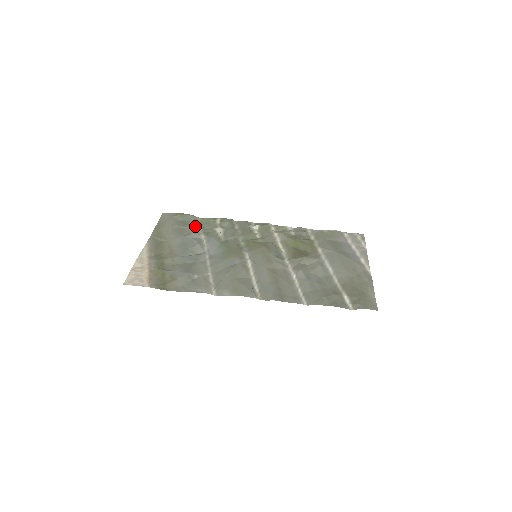
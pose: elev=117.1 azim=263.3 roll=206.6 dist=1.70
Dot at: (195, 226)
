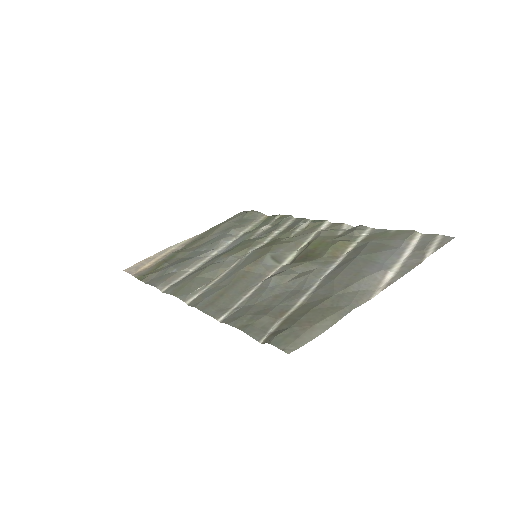
Dot at: (248, 223)
